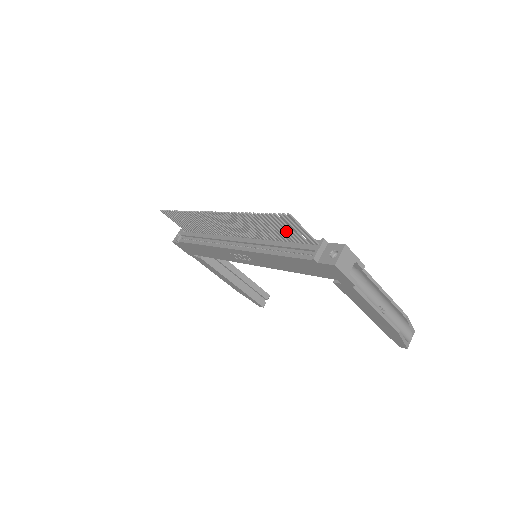
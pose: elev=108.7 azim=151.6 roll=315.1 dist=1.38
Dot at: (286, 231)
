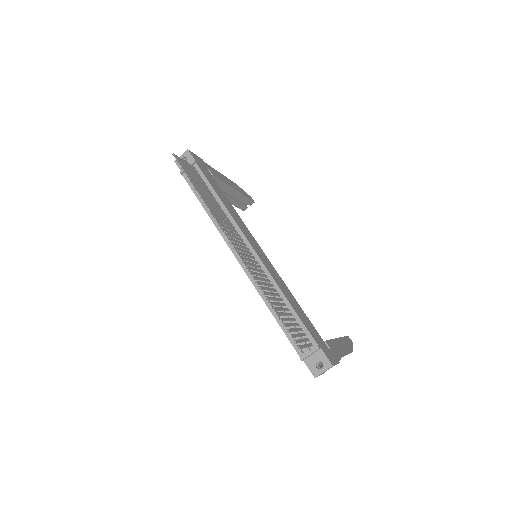
Dot at: (291, 324)
